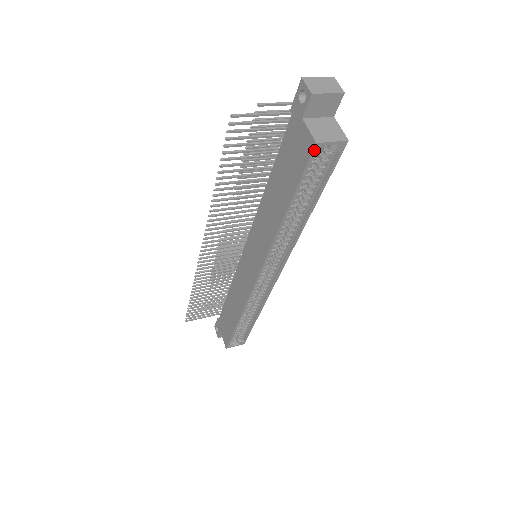
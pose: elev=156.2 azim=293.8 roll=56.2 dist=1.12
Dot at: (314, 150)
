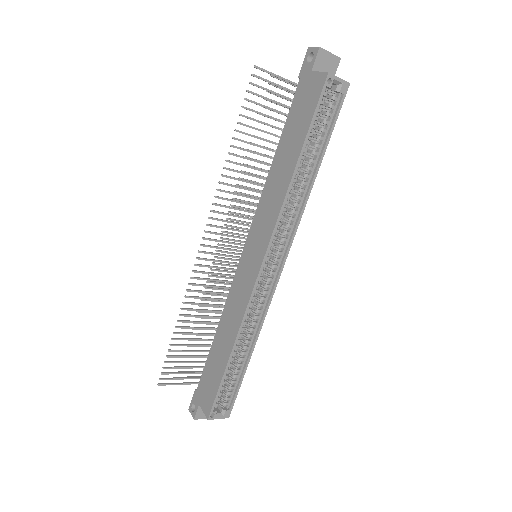
Dot at: (326, 81)
